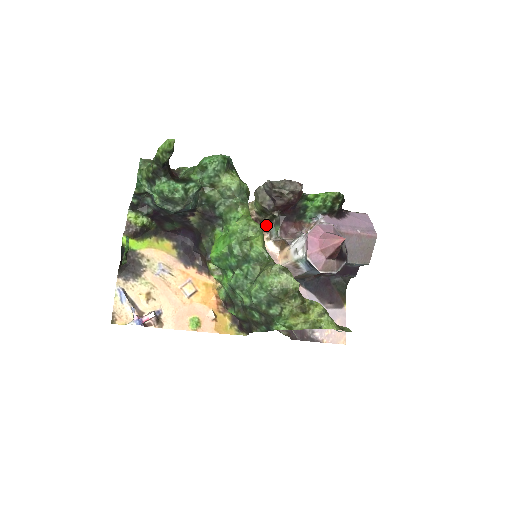
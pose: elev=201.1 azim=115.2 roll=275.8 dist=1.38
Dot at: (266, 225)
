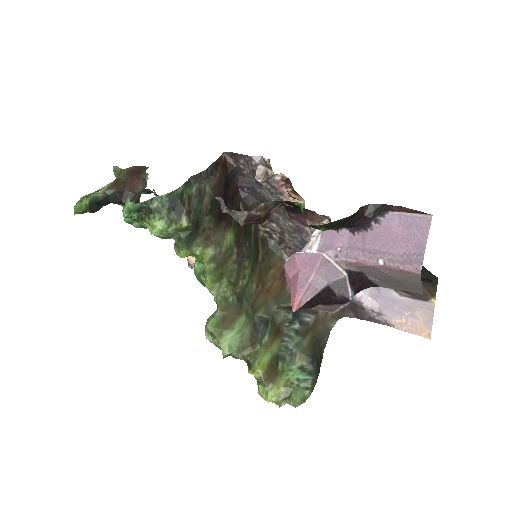
Dot at: (290, 196)
